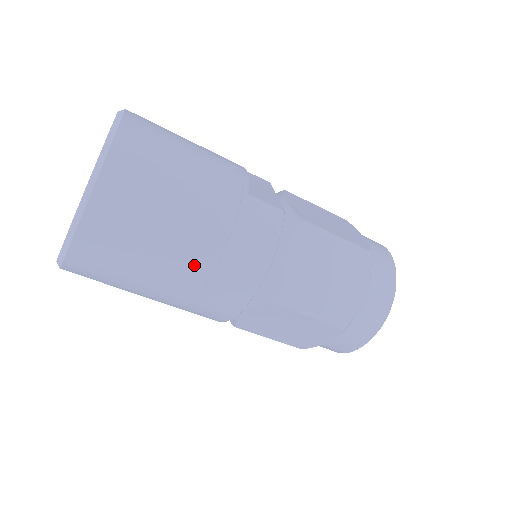
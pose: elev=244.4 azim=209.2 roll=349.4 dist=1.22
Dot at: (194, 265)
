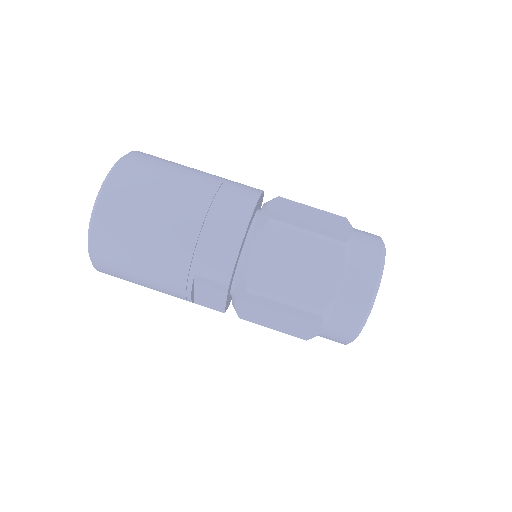
Dot at: (198, 194)
